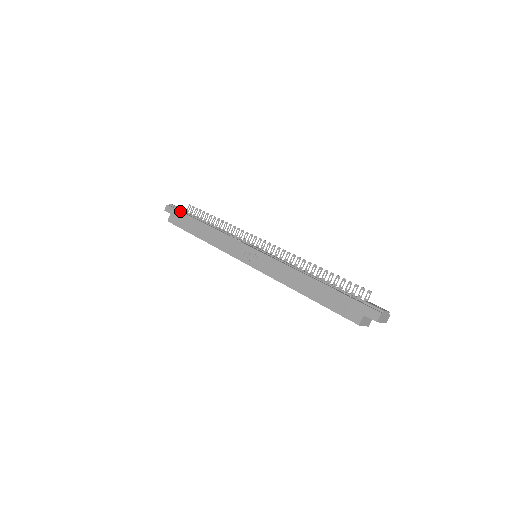
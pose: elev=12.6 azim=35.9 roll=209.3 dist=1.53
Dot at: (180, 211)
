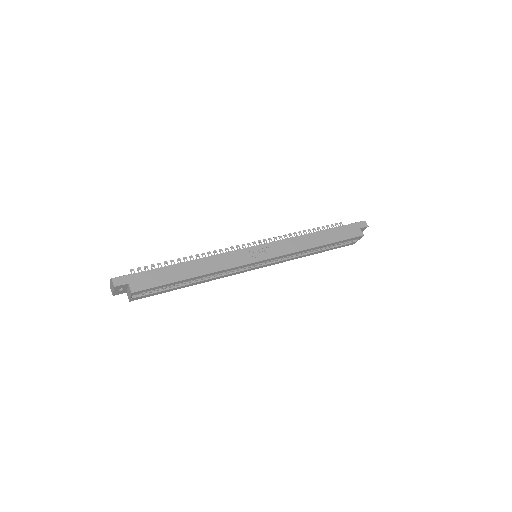
Dot at: (142, 271)
